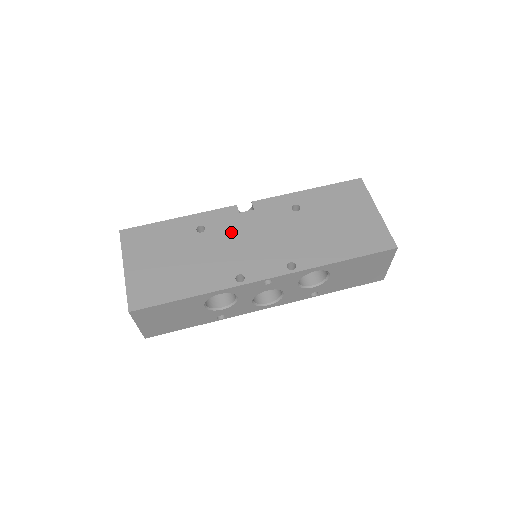
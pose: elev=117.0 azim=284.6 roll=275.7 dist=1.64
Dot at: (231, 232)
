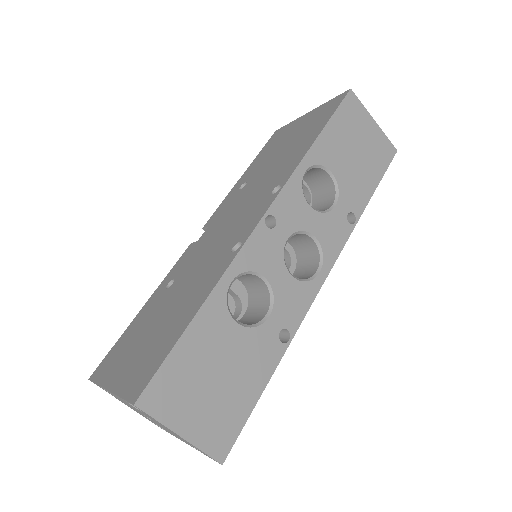
Dot at: (200, 251)
